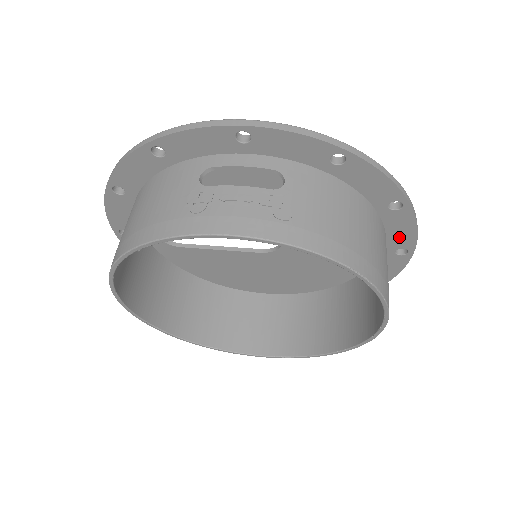
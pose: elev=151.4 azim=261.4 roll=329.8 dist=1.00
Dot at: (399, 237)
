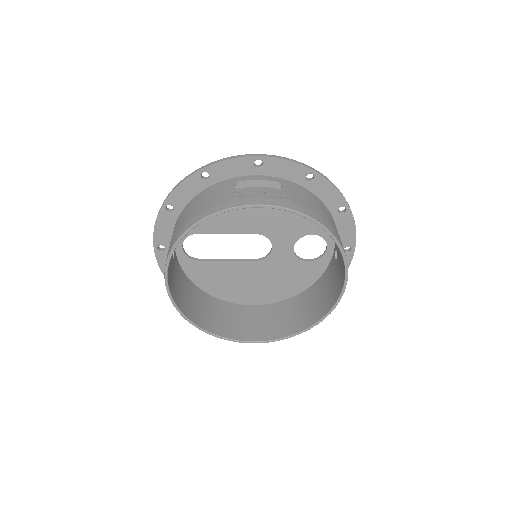
Dot at: (345, 236)
